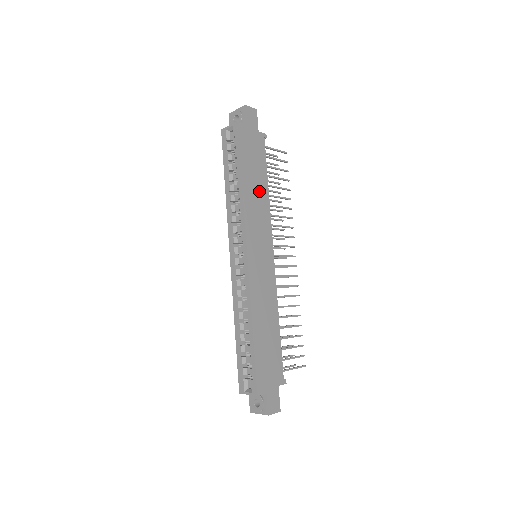
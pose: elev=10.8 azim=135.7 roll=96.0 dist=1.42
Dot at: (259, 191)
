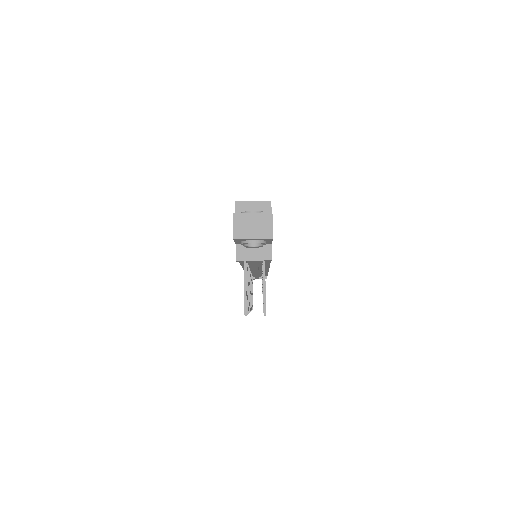
Dot at: occluded
